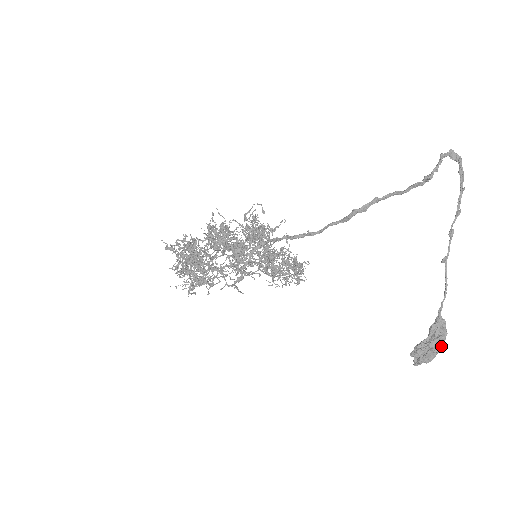
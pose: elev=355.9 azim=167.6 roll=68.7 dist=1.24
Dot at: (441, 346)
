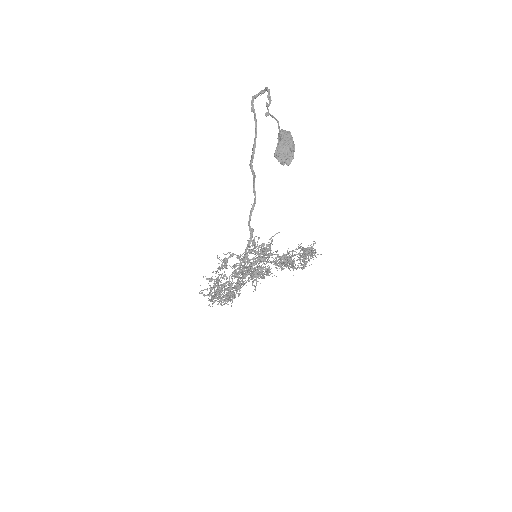
Dot at: (289, 139)
